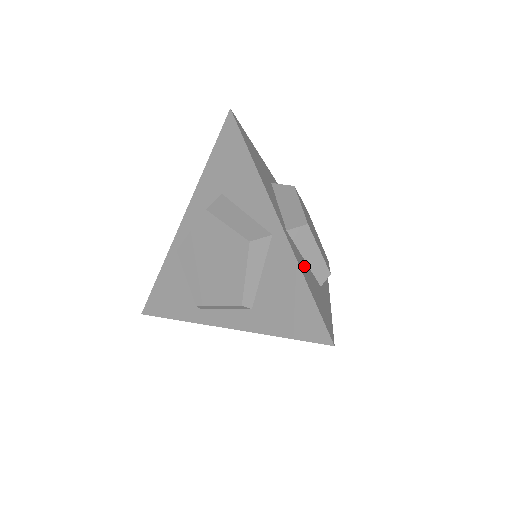
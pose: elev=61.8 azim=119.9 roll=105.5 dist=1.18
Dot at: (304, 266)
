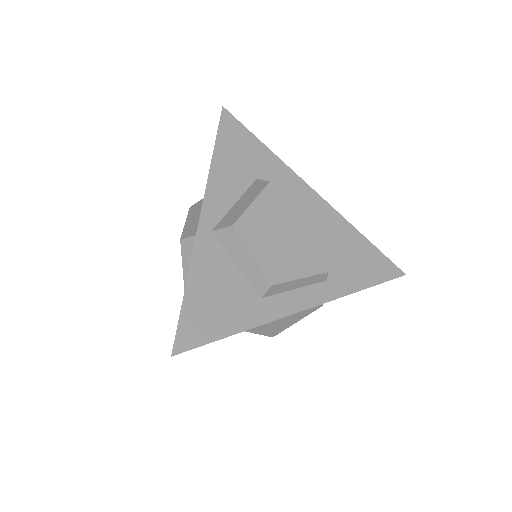
Dot at: (217, 270)
